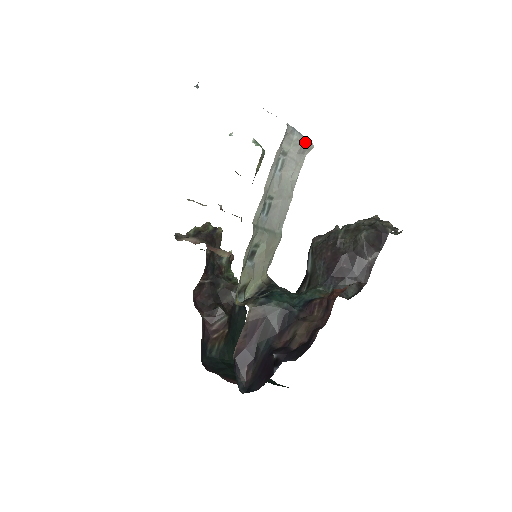
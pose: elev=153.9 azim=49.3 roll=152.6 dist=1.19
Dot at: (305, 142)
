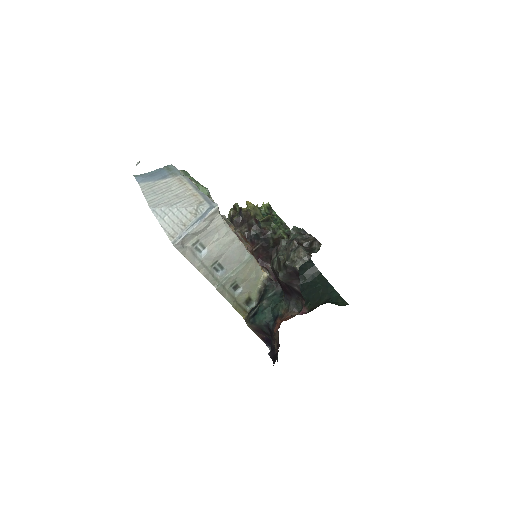
Dot at: (204, 221)
